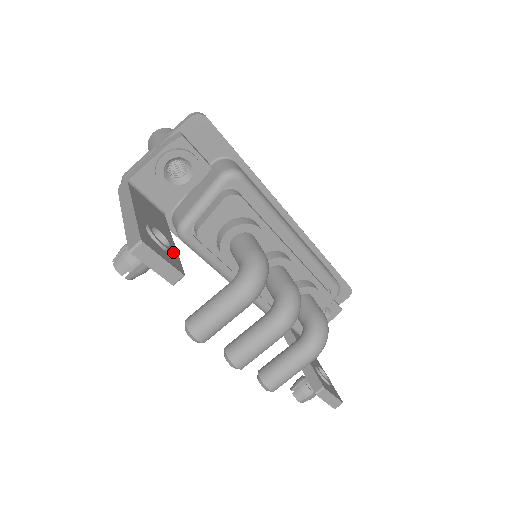
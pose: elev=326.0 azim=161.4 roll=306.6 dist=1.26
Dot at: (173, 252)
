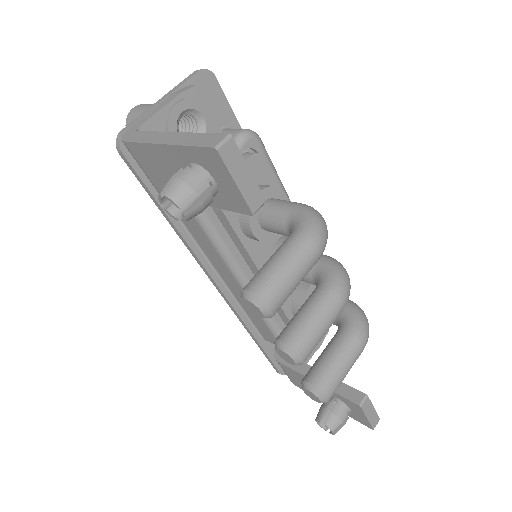
Dot at: occluded
